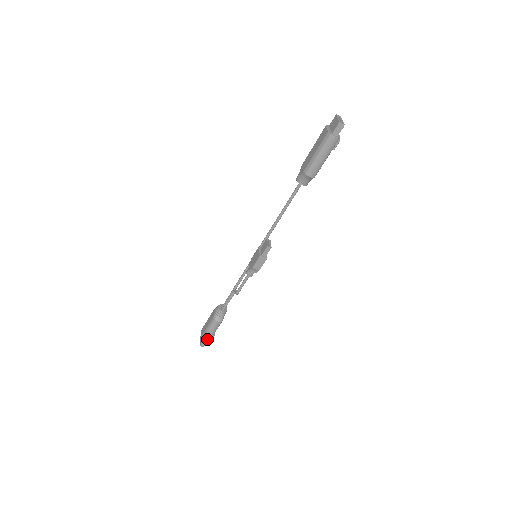
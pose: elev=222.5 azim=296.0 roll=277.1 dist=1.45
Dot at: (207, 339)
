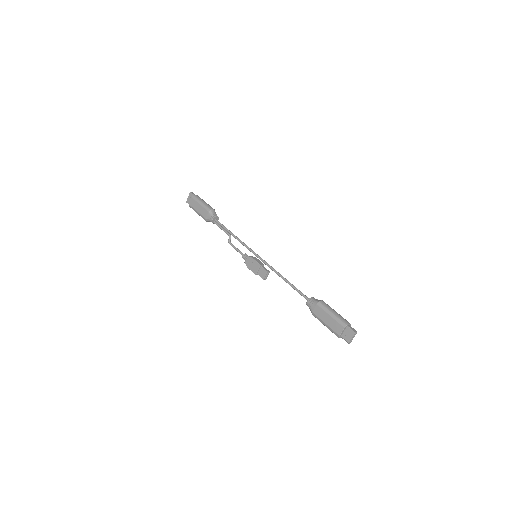
Dot at: occluded
